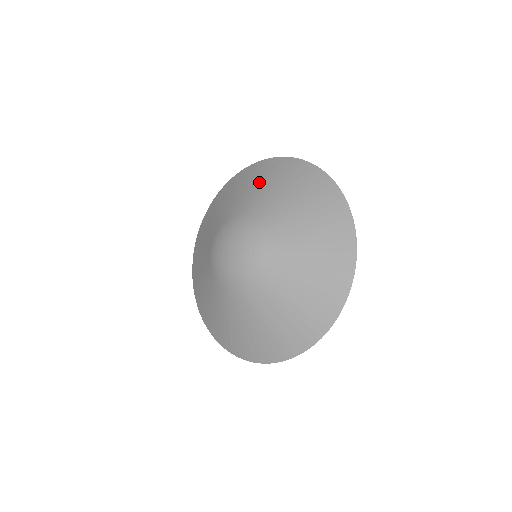
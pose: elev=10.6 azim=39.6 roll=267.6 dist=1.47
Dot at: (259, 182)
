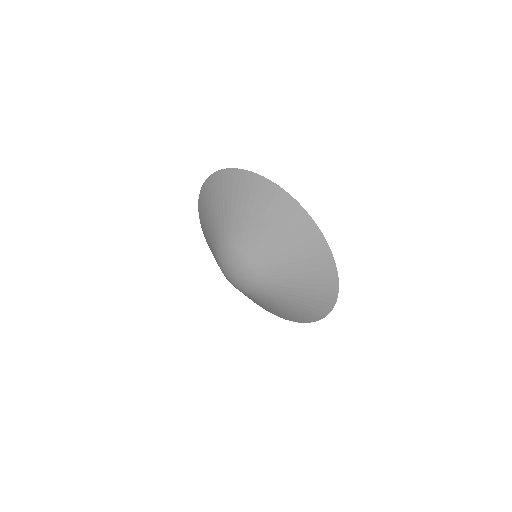
Dot at: (297, 260)
